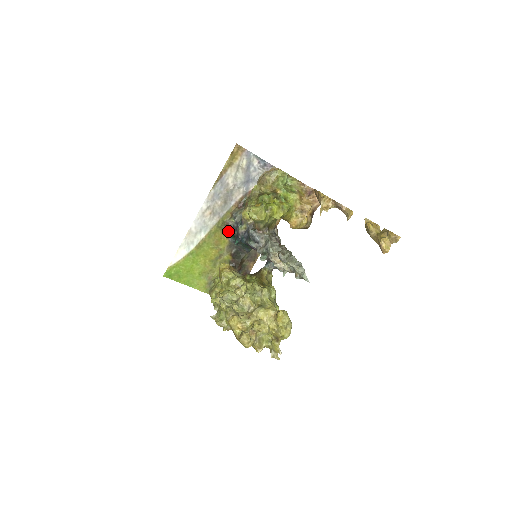
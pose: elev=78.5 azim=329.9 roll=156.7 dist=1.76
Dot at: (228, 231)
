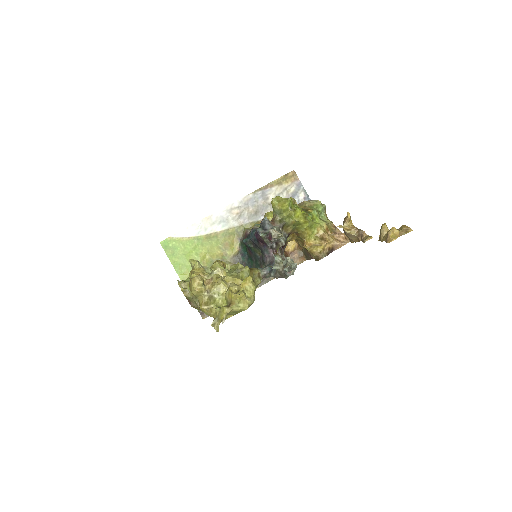
Dot at: occluded
